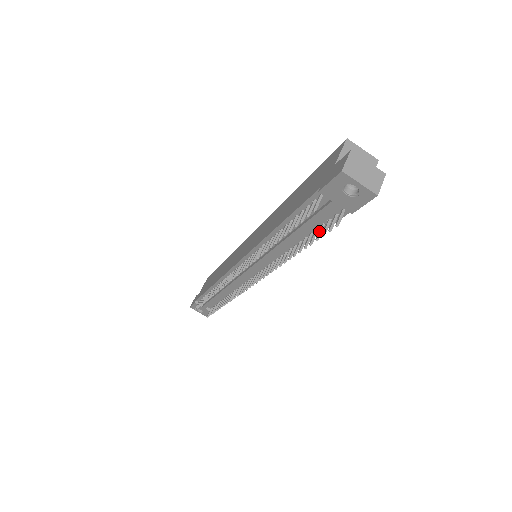
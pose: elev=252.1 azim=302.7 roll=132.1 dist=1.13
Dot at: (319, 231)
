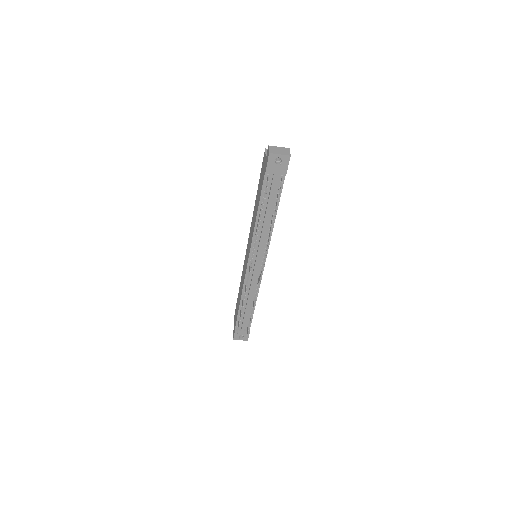
Dot at: (277, 197)
